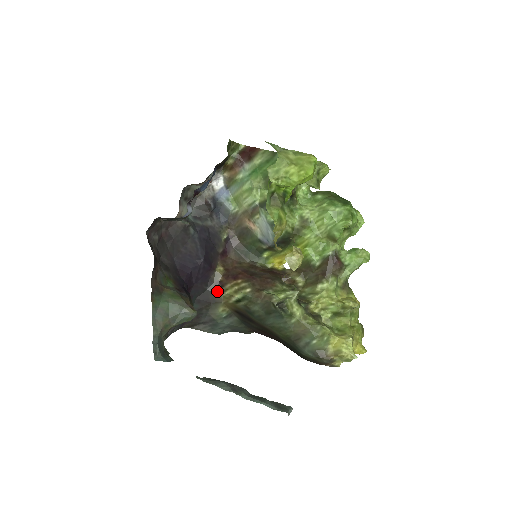
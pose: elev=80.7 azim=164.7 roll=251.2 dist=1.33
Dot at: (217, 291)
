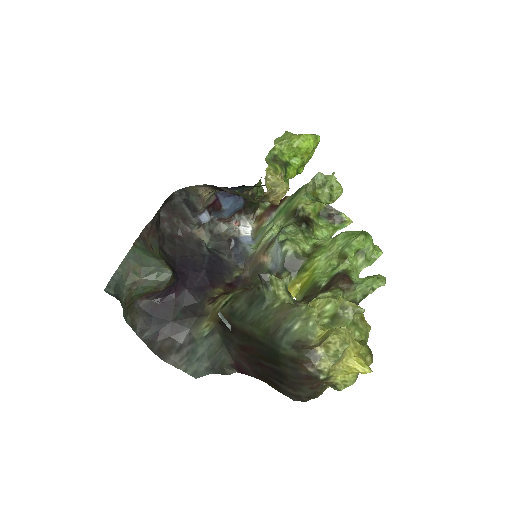
Dot at: (208, 305)
